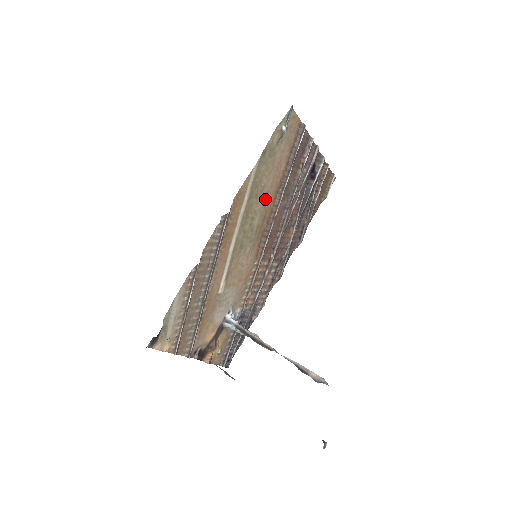
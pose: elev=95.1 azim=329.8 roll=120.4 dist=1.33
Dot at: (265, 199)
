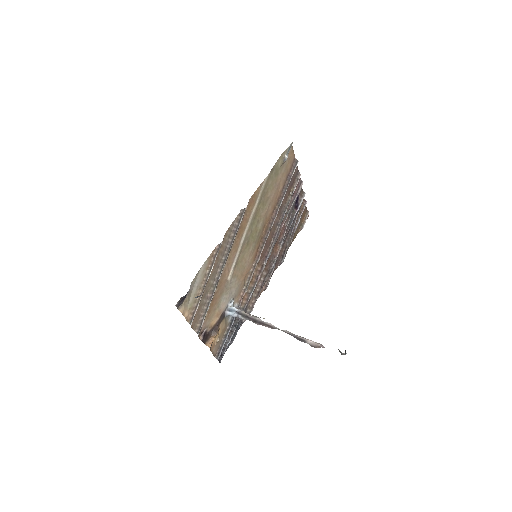
Dot at: (267, 209)
